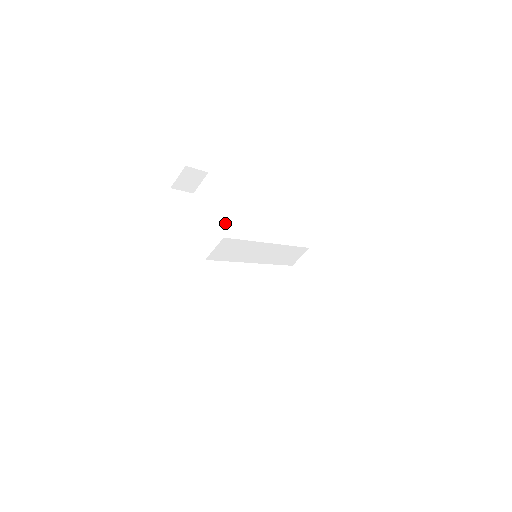
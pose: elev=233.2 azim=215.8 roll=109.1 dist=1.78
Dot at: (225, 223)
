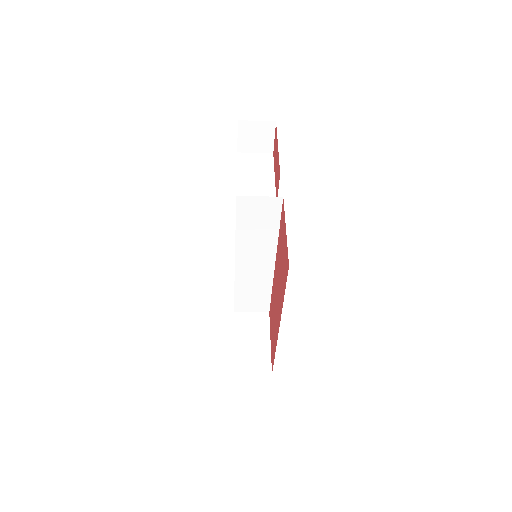
Dot at: occluded
